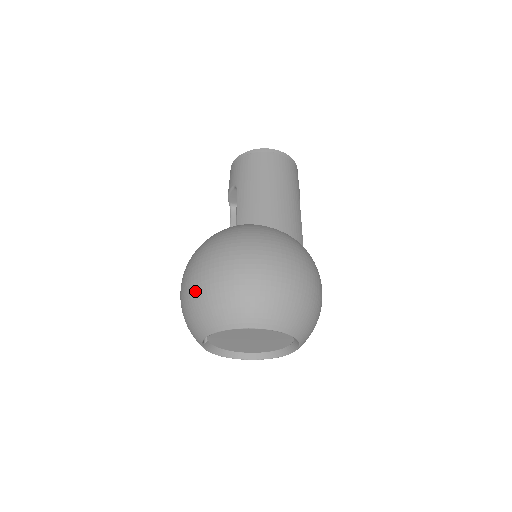
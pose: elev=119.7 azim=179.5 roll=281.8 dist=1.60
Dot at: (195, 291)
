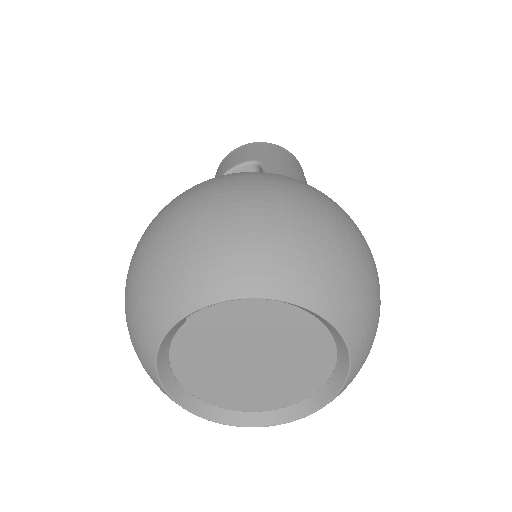
Dot at: (253, 210)
